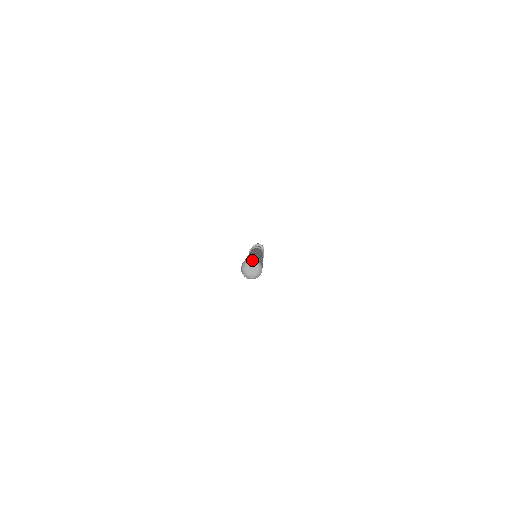
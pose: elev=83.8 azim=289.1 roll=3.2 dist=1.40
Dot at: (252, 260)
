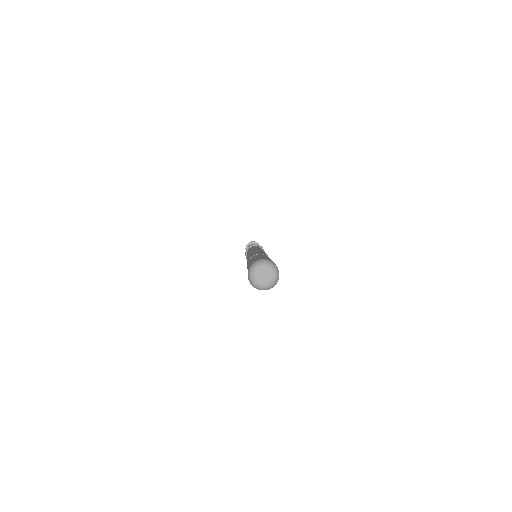
Dot at: (269, 263)
